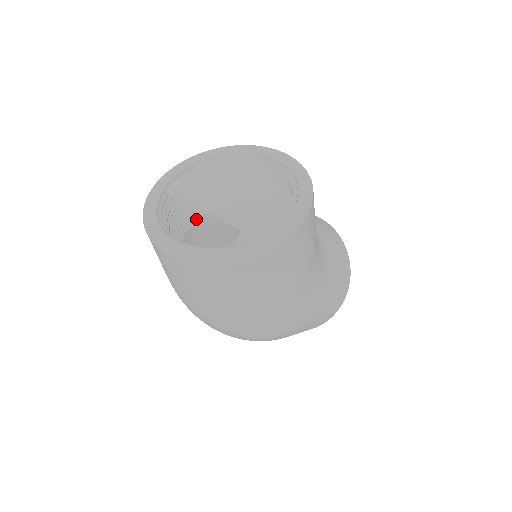
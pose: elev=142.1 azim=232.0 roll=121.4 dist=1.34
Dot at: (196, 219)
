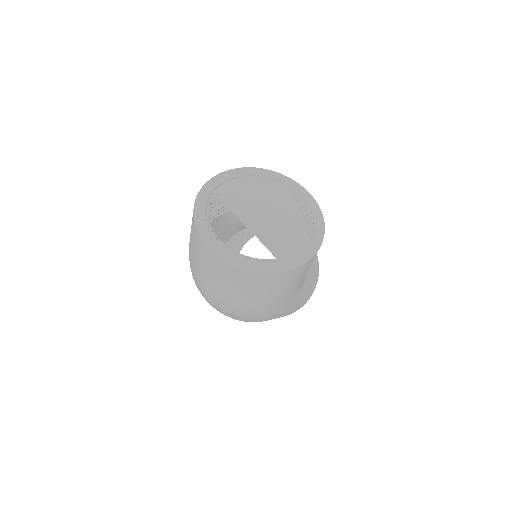
Dot at: (222, 213)
